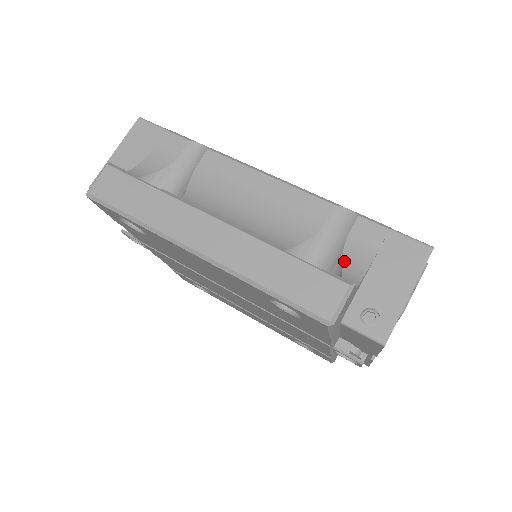
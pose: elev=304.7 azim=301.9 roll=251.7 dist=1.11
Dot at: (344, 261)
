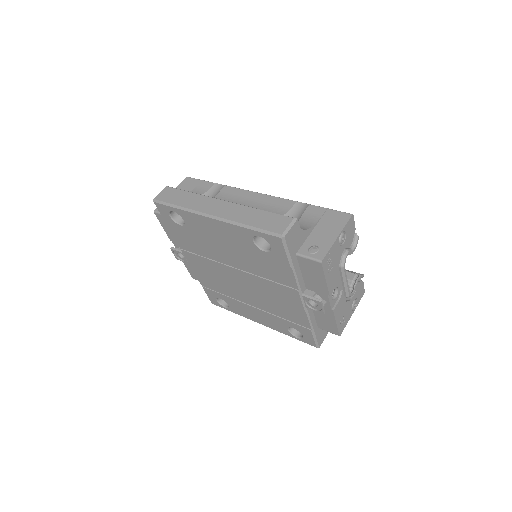
Dot at: (299, 224)
